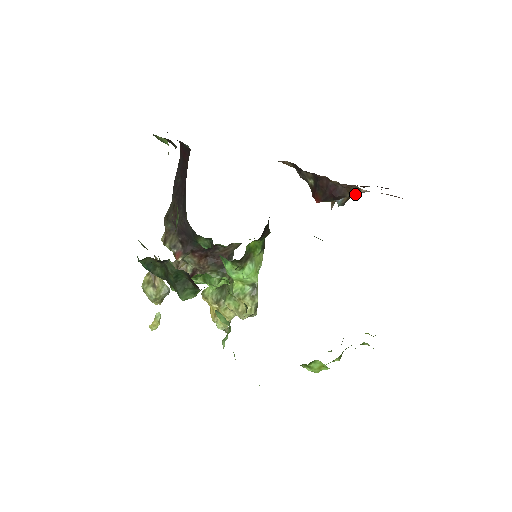
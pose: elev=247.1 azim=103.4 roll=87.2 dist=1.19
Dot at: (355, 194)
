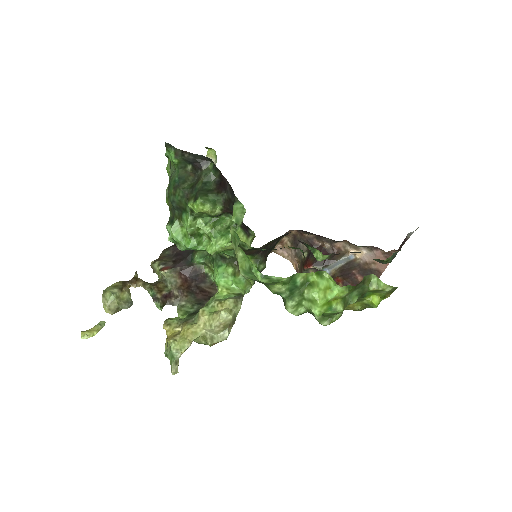
Dot at: (341, 268)
